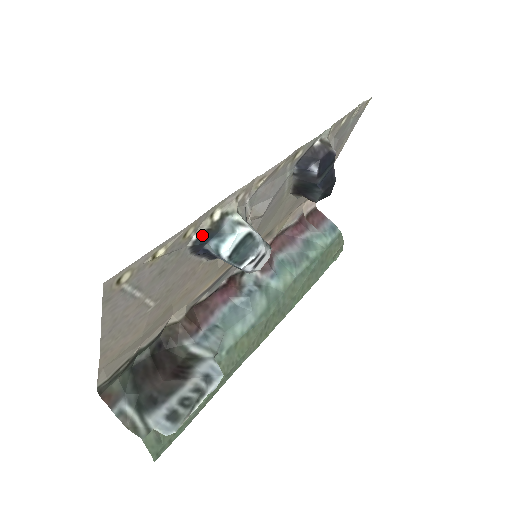
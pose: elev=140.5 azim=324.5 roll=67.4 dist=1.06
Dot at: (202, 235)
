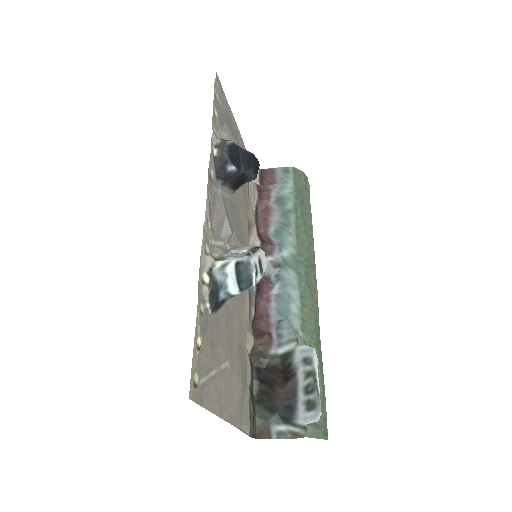
Dot at: (211, 299)
